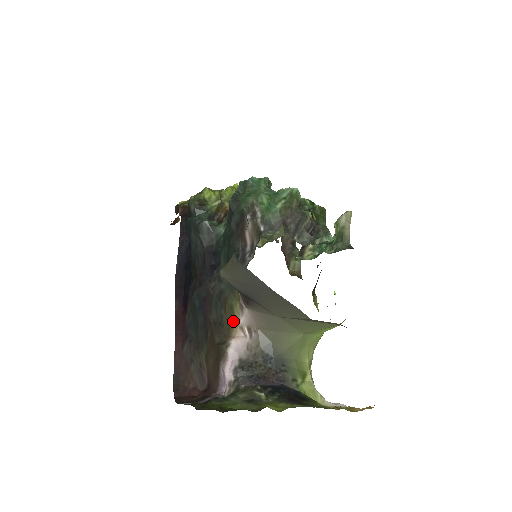
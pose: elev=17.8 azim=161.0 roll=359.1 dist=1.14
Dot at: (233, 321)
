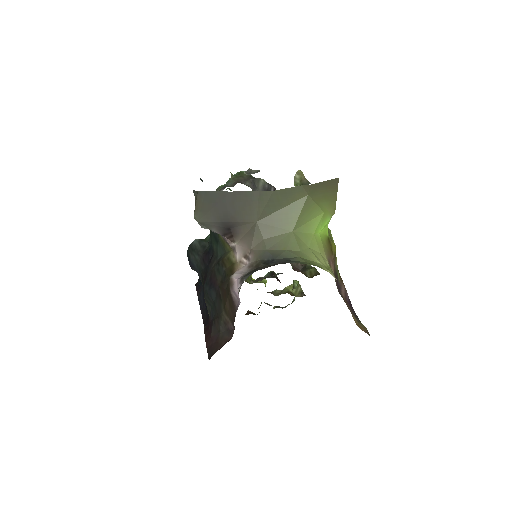
Dot at: (233, 265)
